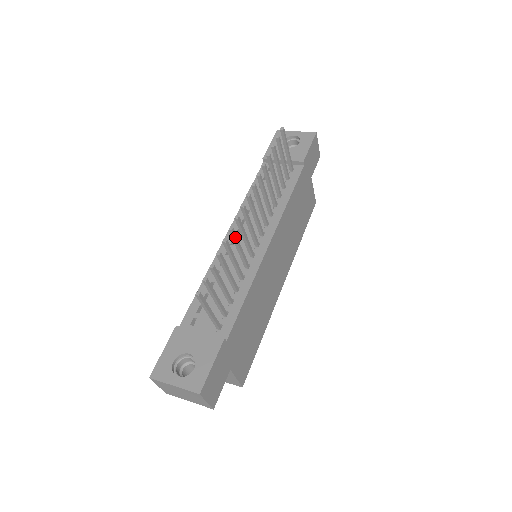
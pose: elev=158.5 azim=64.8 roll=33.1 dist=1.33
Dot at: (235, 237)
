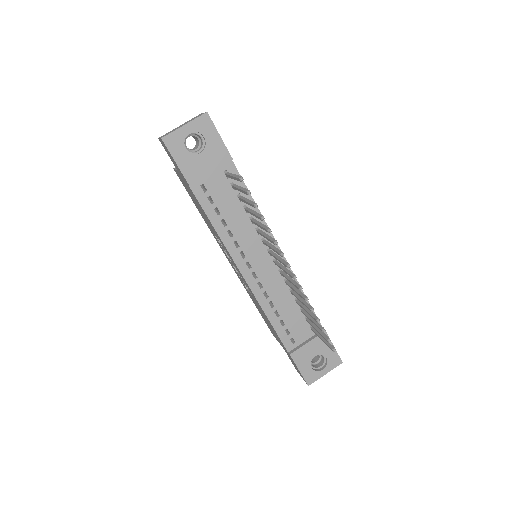
Dot at: (304, 296)
